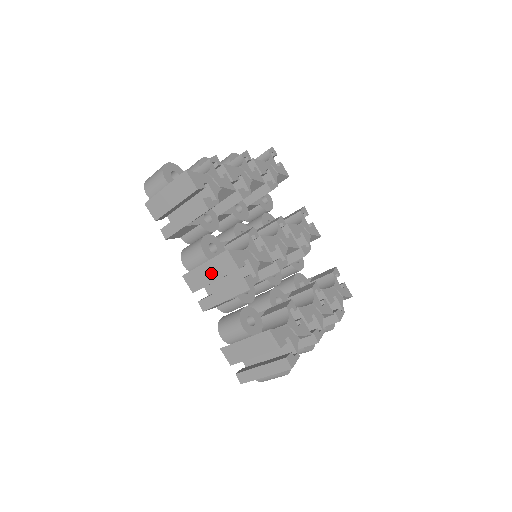
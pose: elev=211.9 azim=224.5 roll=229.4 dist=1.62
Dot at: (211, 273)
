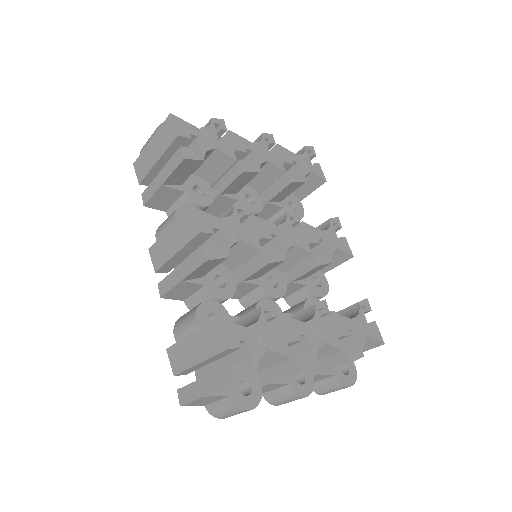
Dot at: (174, 242)
